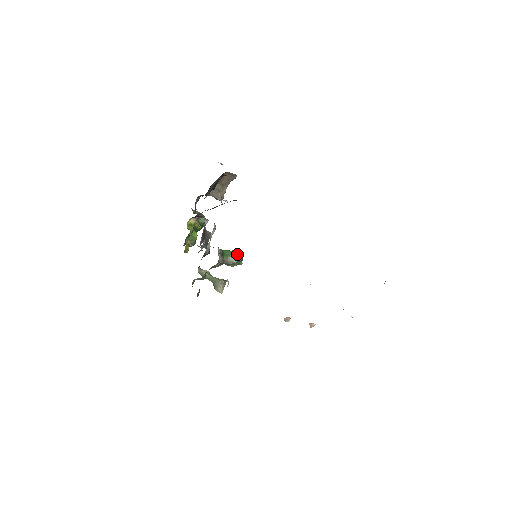
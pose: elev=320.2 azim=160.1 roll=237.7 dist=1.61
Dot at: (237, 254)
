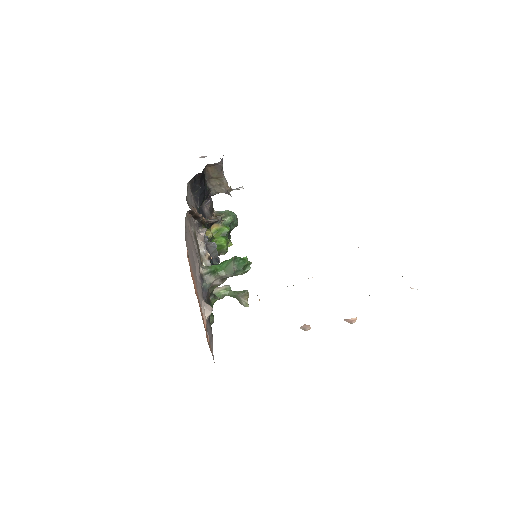
Dot at: (233, 263)
